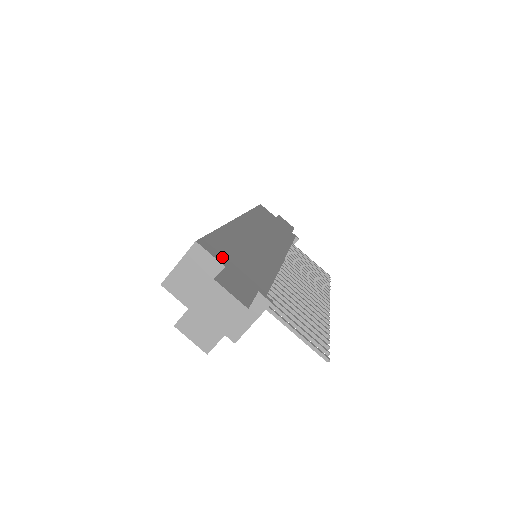
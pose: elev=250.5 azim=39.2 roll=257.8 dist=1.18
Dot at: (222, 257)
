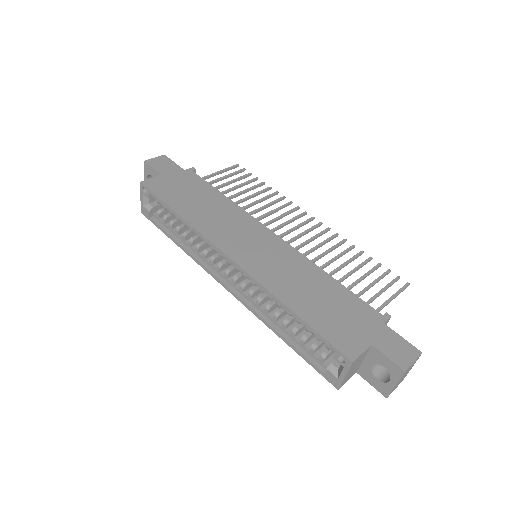
Dot at: (356, 340)
